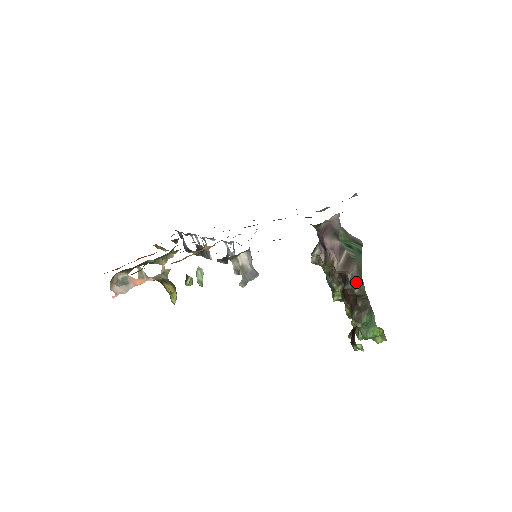
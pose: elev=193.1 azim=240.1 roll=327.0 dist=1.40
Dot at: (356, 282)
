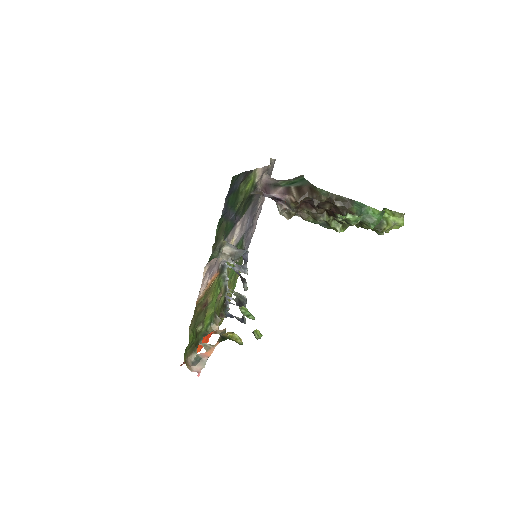
Dot at: (316, 193)
